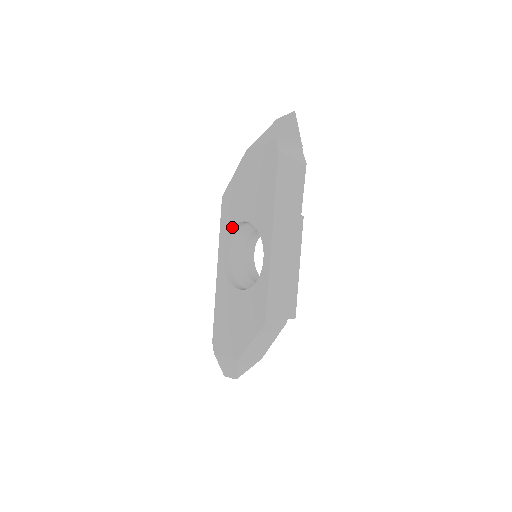
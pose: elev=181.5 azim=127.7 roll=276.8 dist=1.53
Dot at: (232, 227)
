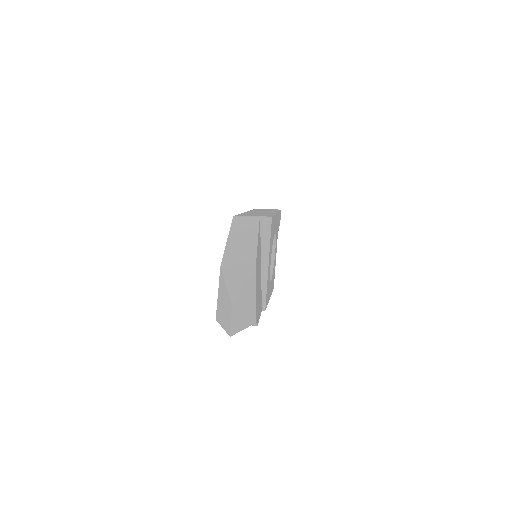
Dot at: occluded
